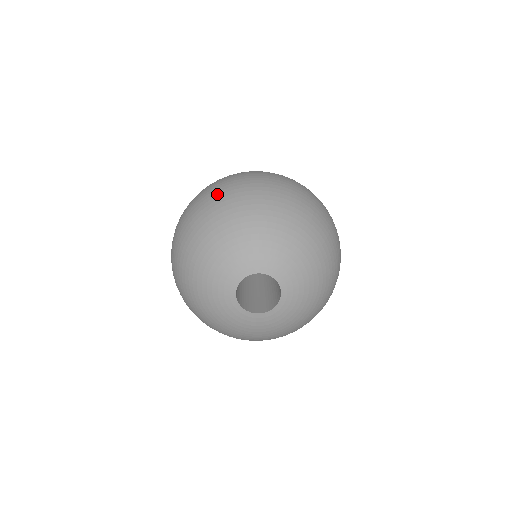
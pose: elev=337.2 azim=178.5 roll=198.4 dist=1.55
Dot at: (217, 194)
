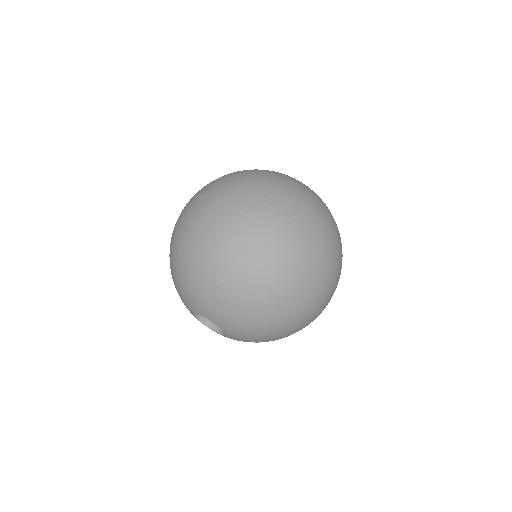
Dot at: occluded
